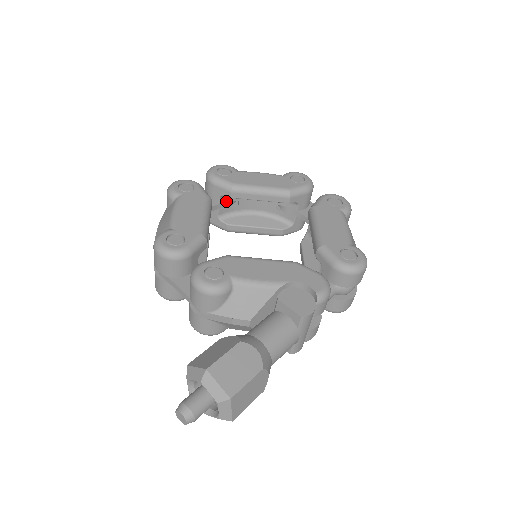
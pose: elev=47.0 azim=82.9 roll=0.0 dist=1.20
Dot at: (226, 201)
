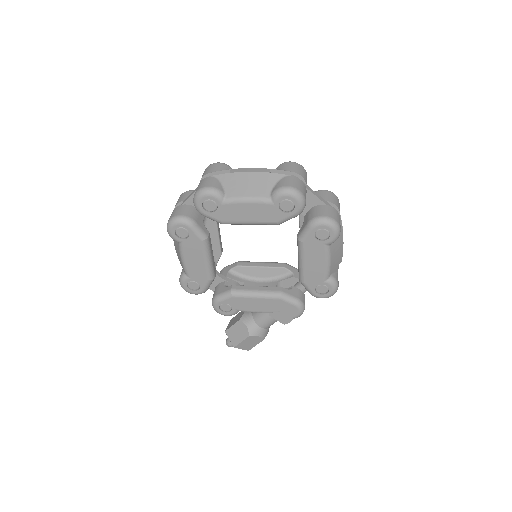
Dot at: occluded
